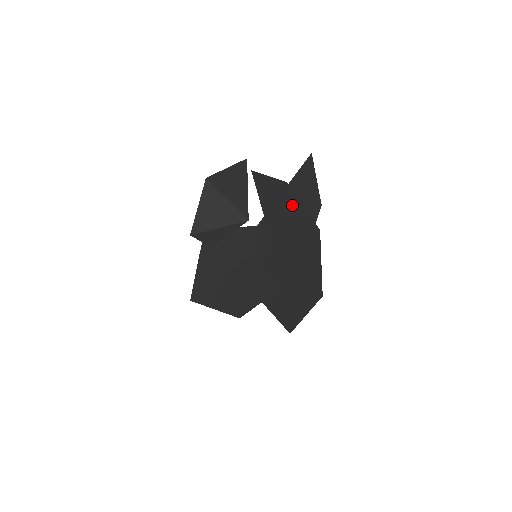
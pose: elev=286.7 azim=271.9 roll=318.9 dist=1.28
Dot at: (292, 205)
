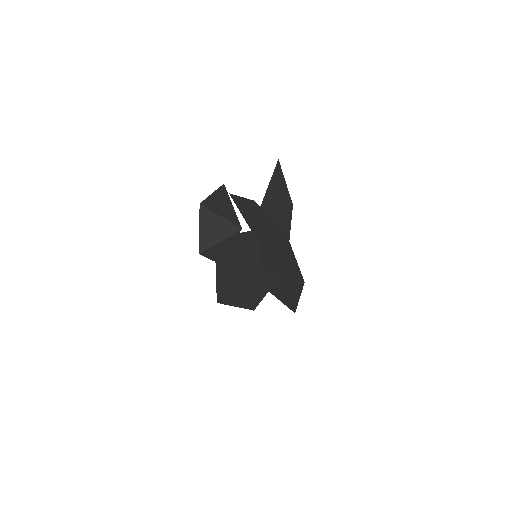
Dot at: (263, 217)
